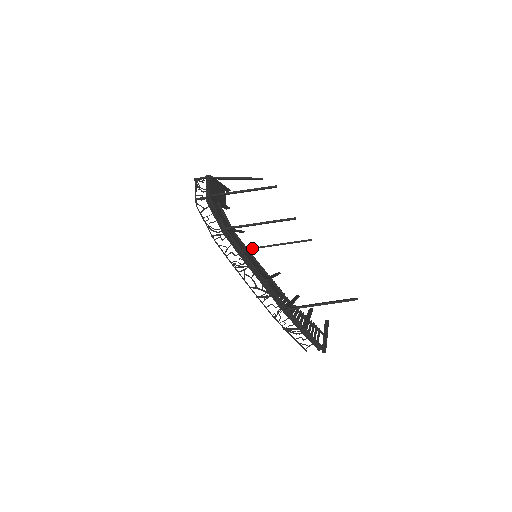
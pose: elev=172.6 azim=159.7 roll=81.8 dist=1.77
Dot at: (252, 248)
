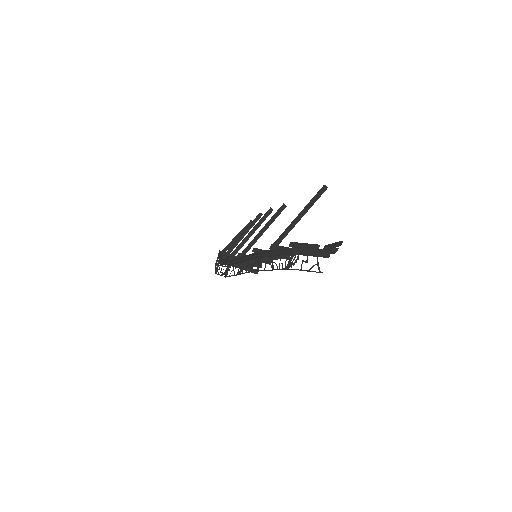
Dot at: (244, 249)
